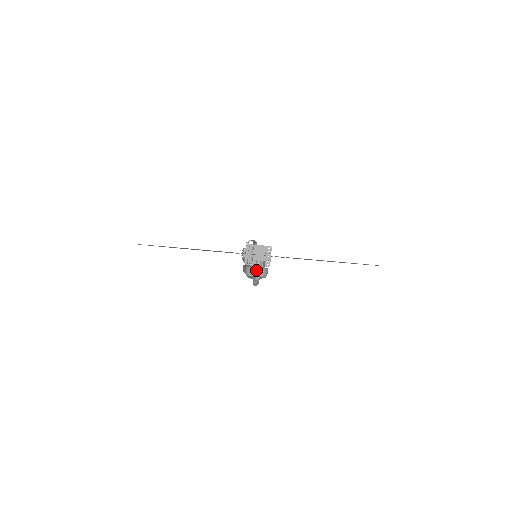
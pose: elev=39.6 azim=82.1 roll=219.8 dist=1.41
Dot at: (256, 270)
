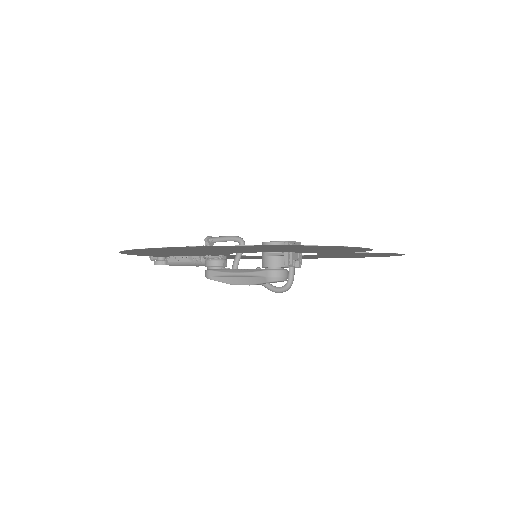
Dot at: (288, 273)
